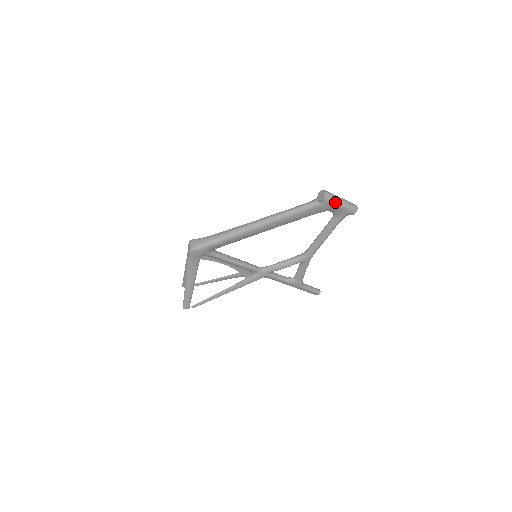
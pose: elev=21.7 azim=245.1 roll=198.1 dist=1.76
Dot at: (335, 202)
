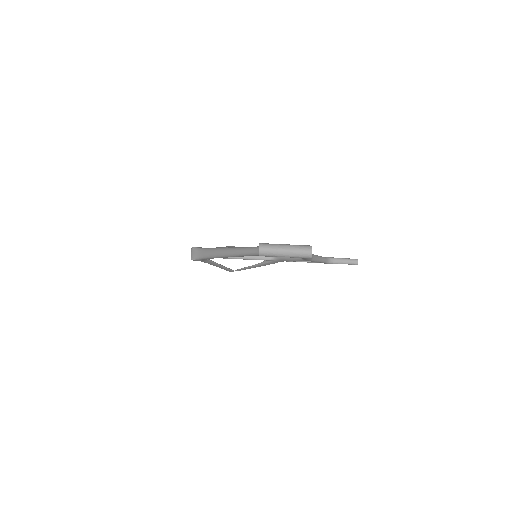
Dot at: (276, 256)
